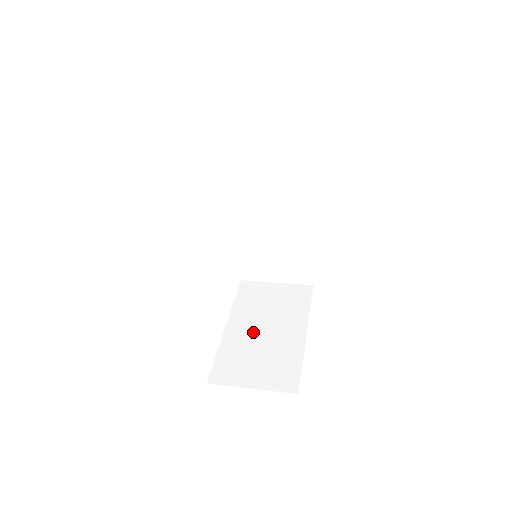
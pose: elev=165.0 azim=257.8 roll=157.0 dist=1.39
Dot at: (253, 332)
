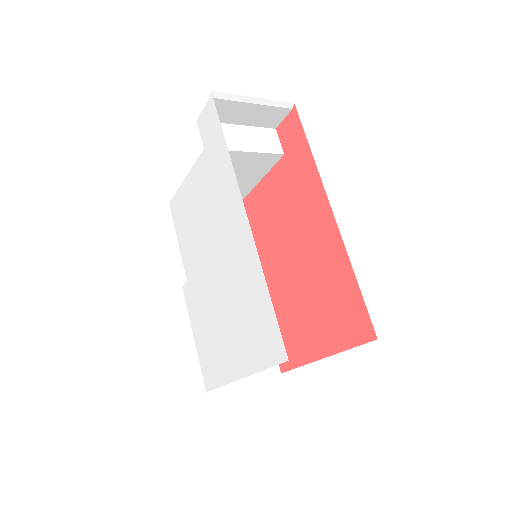
Dot at: occluded
